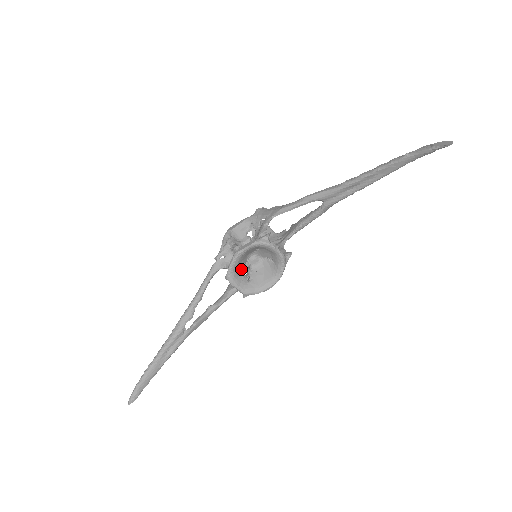
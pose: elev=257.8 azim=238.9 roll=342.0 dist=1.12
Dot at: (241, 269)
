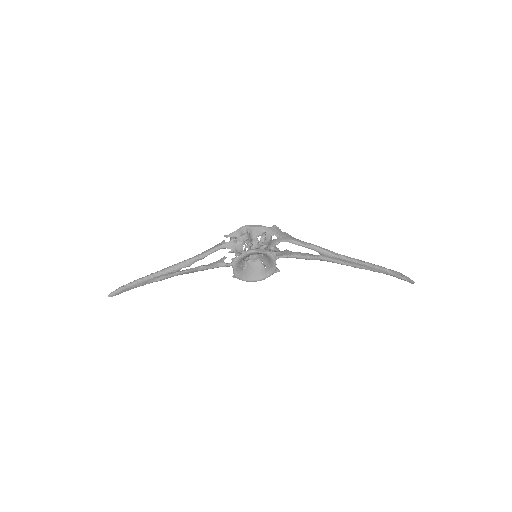
Dot at: occluded
